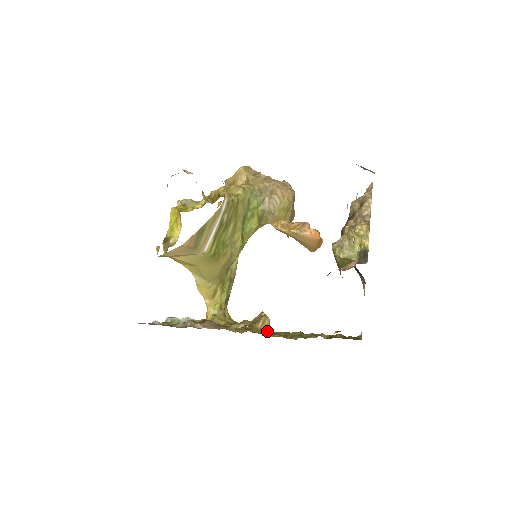
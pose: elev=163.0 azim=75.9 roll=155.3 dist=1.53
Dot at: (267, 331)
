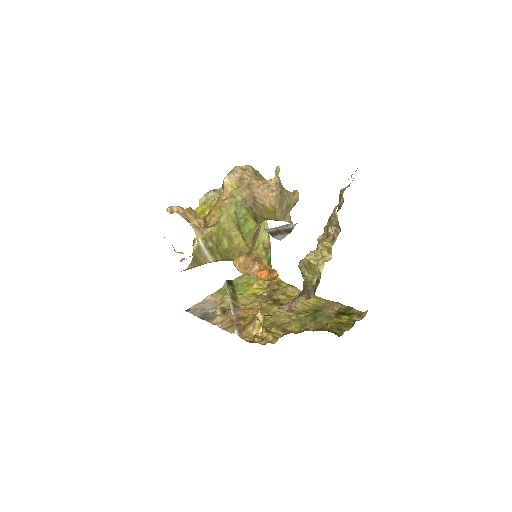
Dot at: (259, 330)
